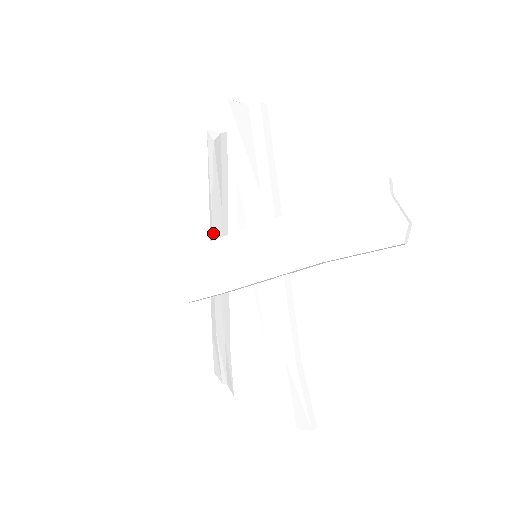
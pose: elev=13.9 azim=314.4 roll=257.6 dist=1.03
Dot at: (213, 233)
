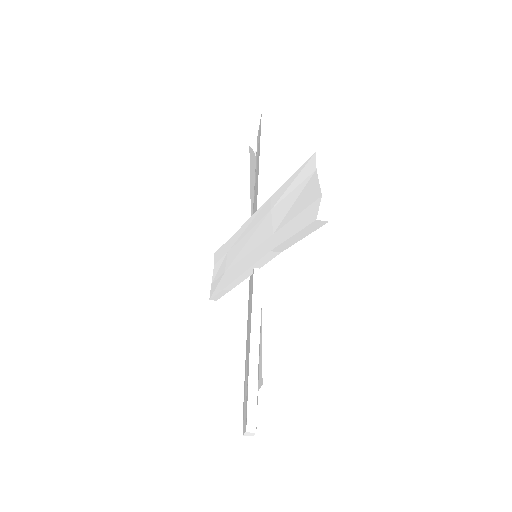
Dot at: occluded
